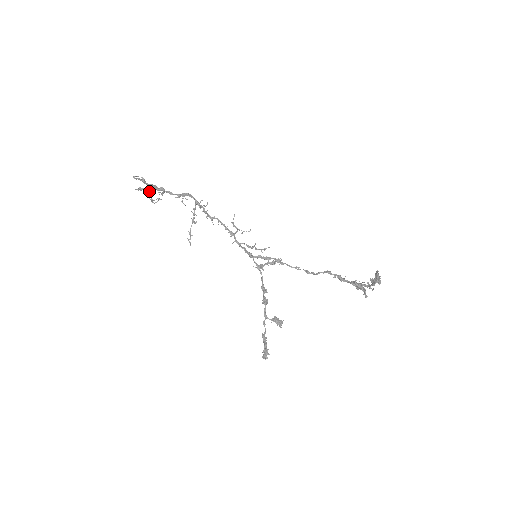
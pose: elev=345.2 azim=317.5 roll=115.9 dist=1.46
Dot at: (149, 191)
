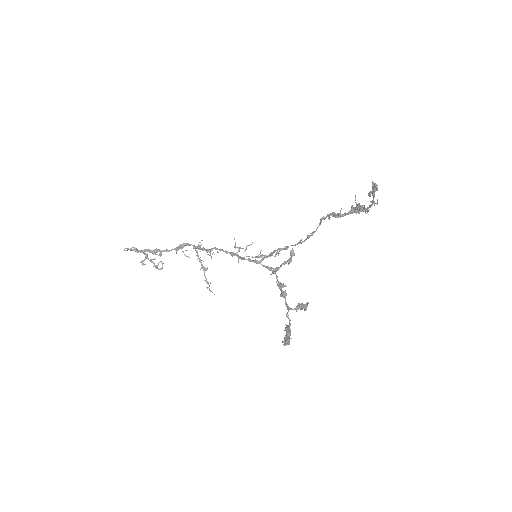
Dot at: occluded
